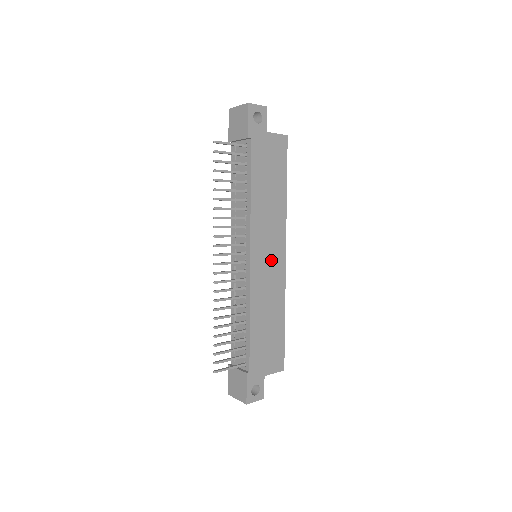
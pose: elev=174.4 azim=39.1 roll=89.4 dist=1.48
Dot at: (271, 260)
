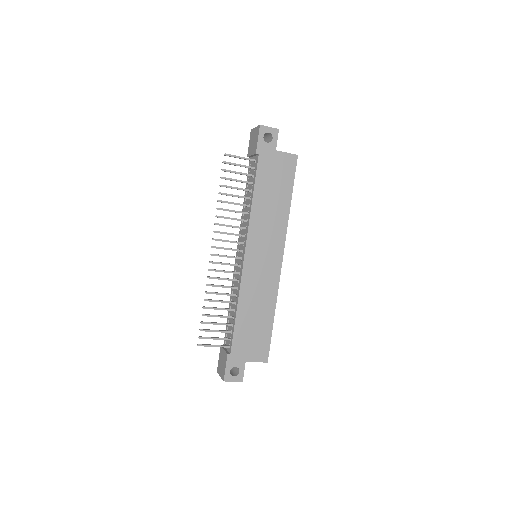
Dot at: (266, 261)
